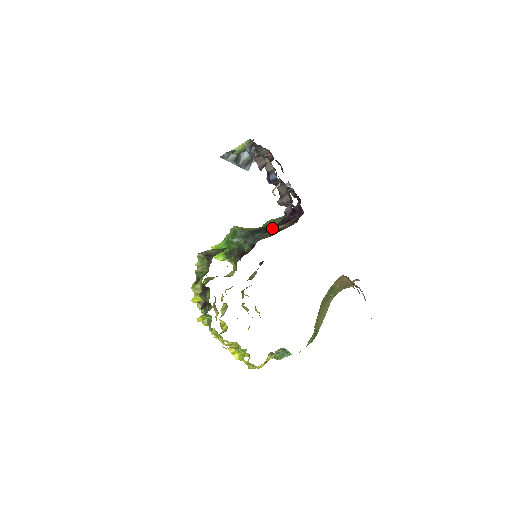
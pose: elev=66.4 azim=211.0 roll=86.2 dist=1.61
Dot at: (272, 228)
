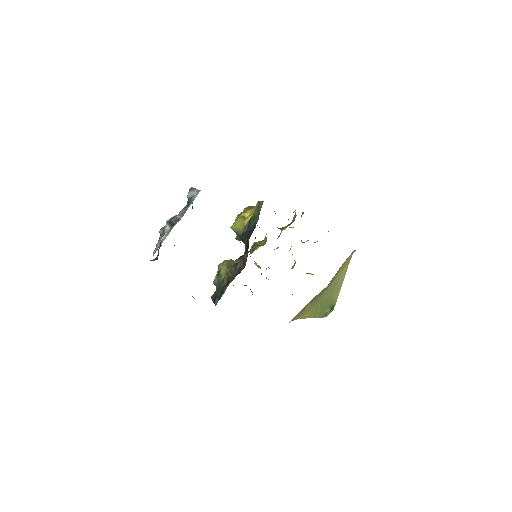
Dot at: (246, 245)
